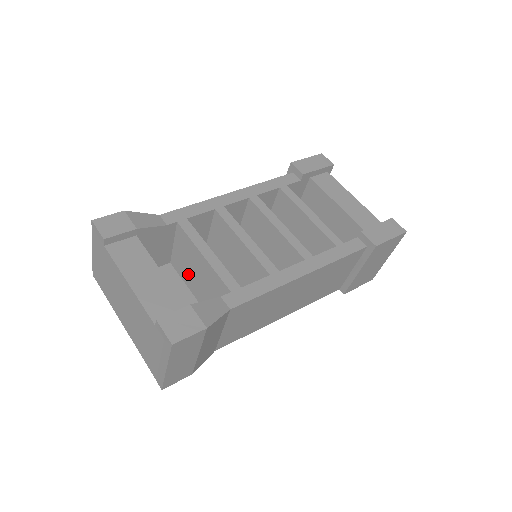
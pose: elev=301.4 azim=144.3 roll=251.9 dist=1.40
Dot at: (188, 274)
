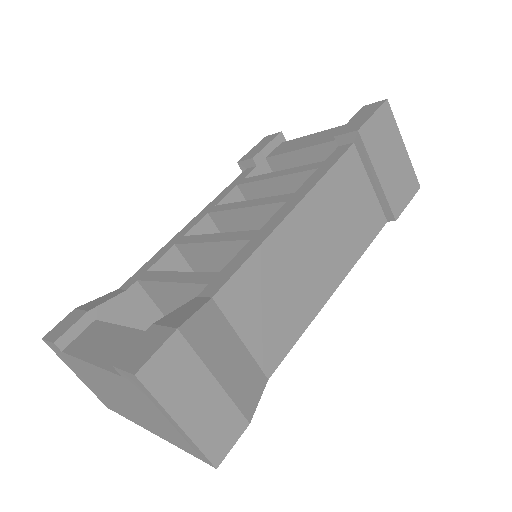
Dot at: occluded
